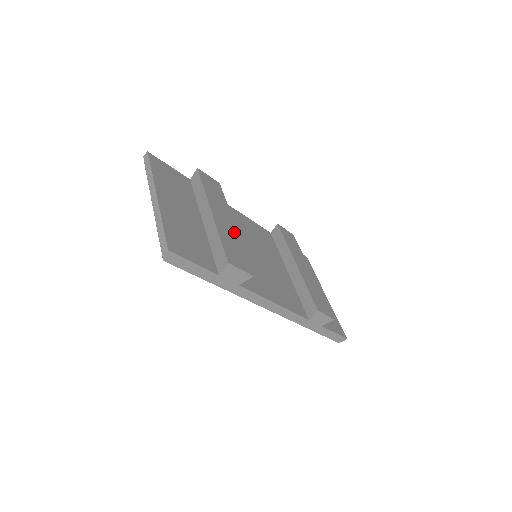
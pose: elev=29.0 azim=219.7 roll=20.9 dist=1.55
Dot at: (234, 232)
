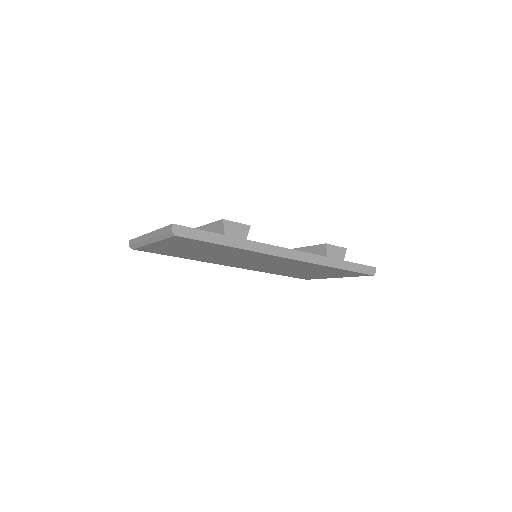
Dot at: occluded
